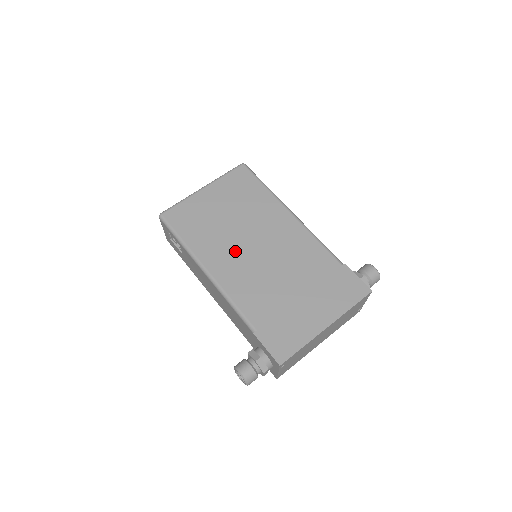
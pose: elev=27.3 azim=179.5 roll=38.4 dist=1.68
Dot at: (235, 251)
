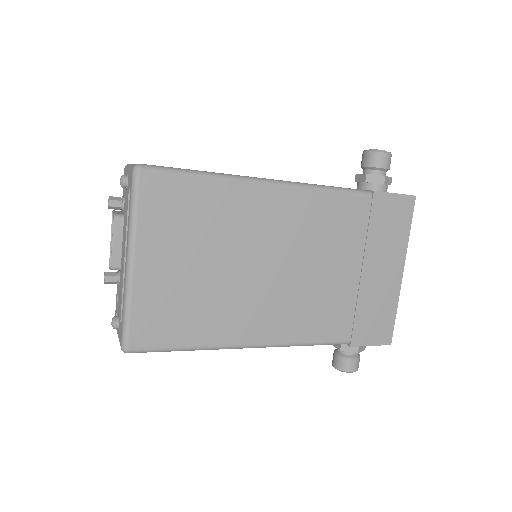
Dot at: (259, 296)
